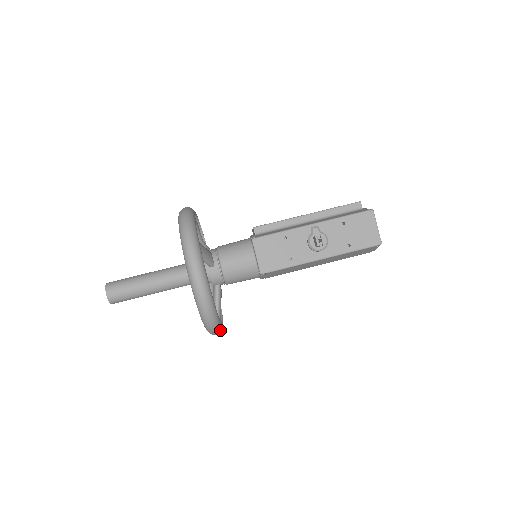
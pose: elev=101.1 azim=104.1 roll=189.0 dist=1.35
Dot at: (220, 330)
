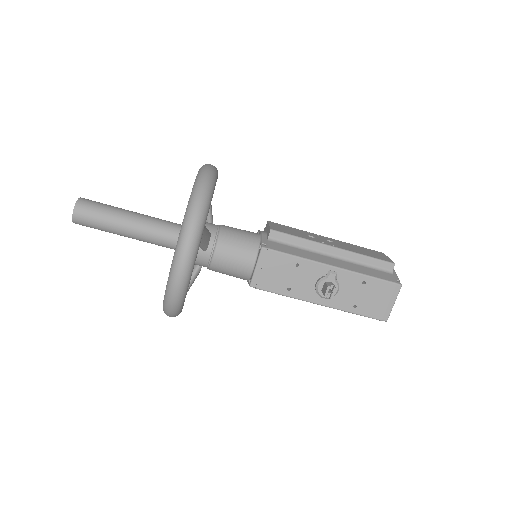
Dot at: occluded
